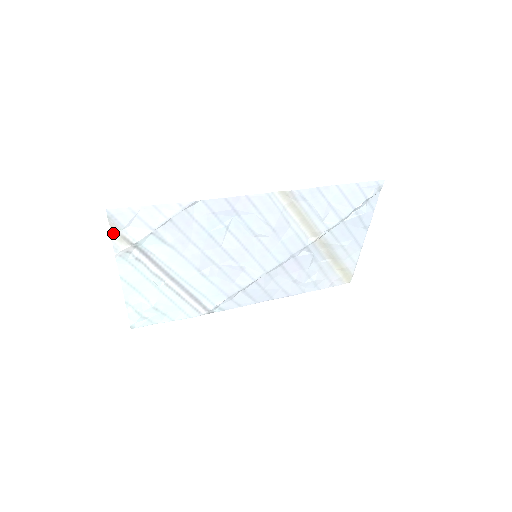
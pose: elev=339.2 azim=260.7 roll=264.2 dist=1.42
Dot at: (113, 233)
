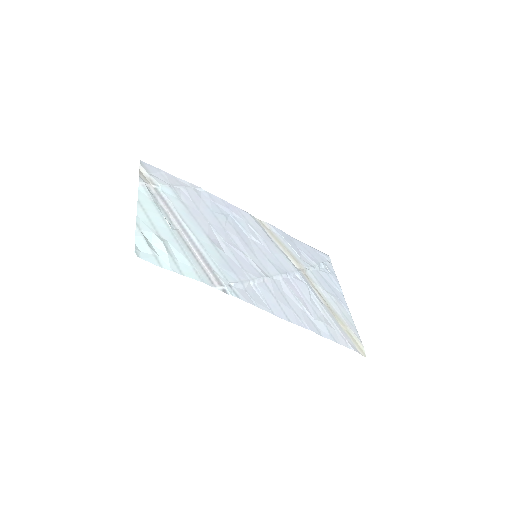
Dot at: (141, 173)
